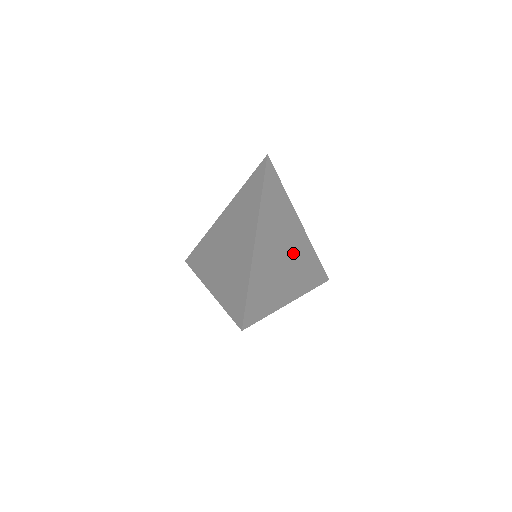
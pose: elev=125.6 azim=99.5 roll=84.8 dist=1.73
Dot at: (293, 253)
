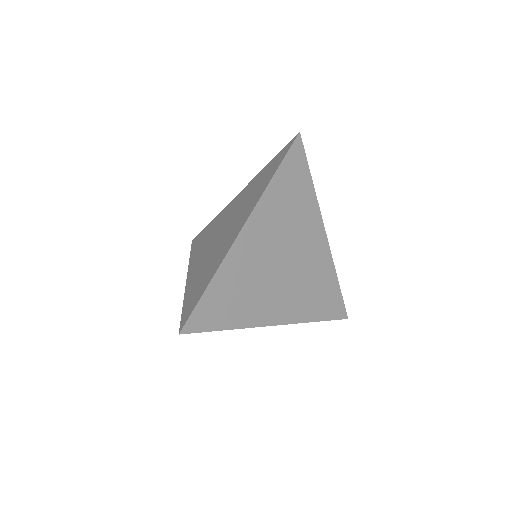
Dot at: (300, 266)
